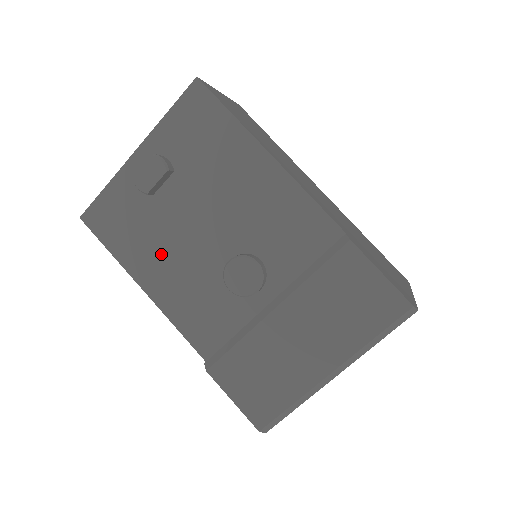
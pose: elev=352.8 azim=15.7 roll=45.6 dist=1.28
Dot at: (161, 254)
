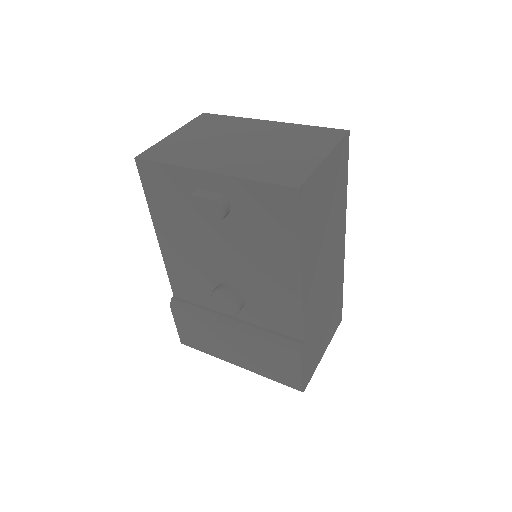
Dot at: (183, 236)
